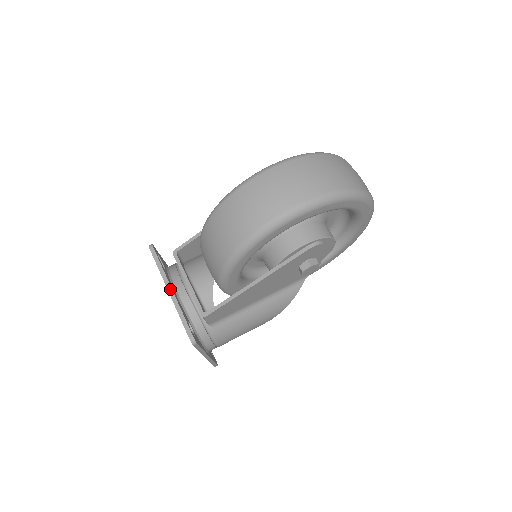
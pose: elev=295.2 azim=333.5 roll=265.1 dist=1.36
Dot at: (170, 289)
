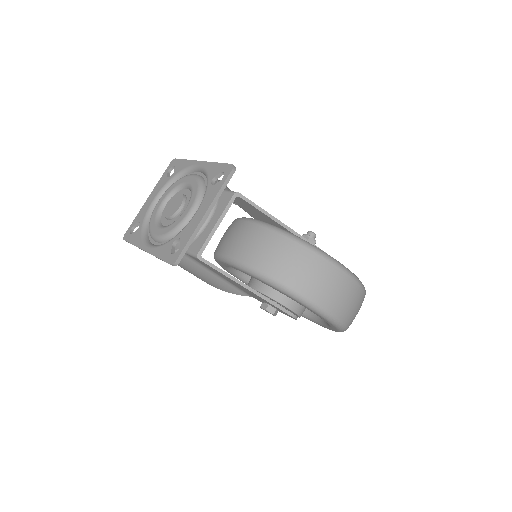
Dot at: (207, 214)
